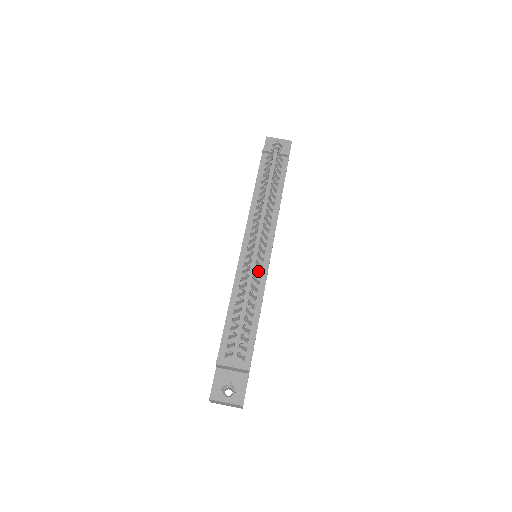
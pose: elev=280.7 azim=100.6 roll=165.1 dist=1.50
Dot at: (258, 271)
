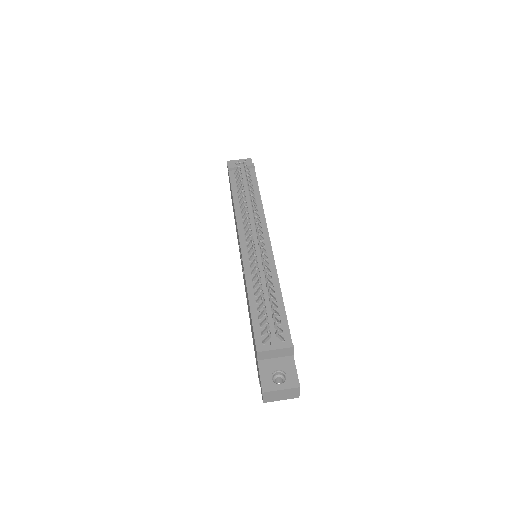
Dot at: occluded
